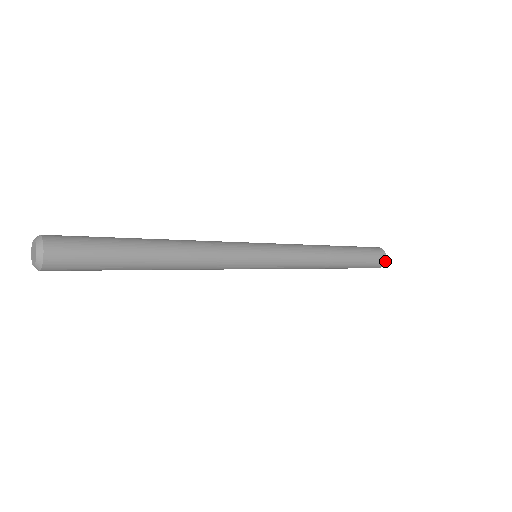
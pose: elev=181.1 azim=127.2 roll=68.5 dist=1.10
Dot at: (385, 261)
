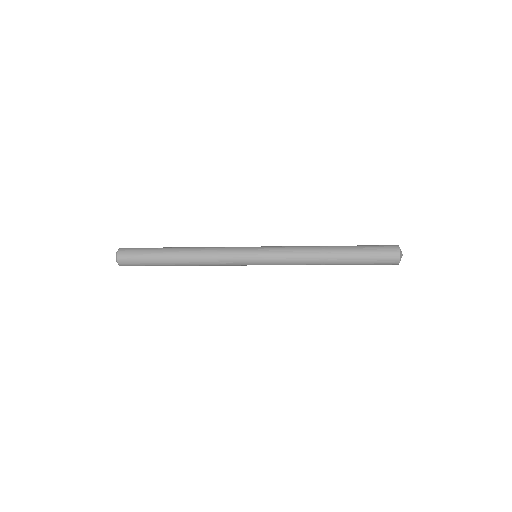
Dot at: (399, 253)
